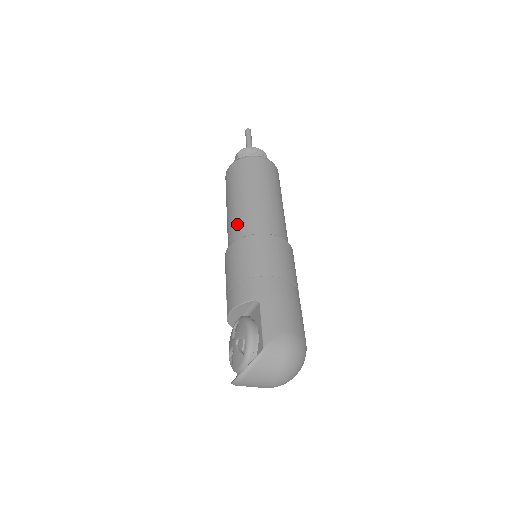
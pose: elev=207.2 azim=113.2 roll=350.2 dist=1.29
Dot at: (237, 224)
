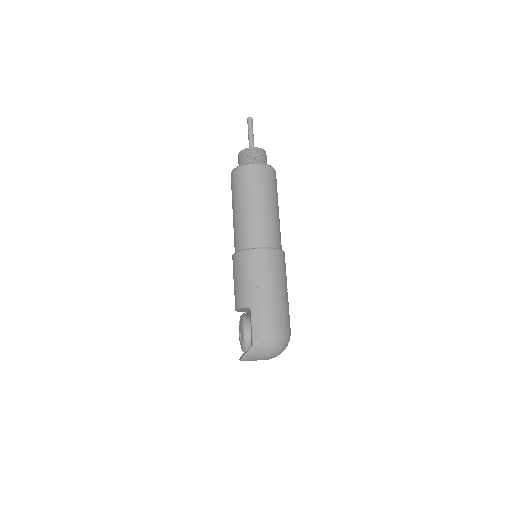
Dot at: (237, 236)
